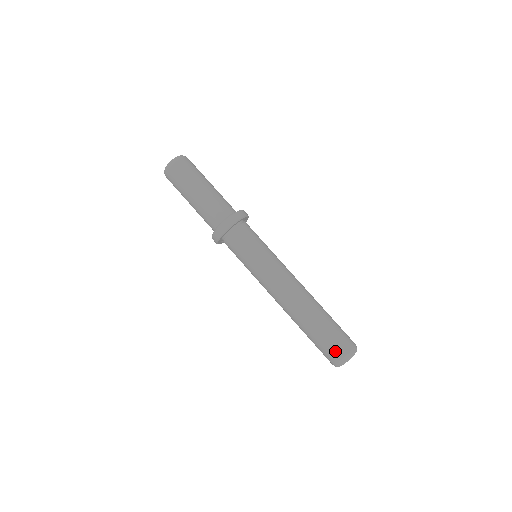
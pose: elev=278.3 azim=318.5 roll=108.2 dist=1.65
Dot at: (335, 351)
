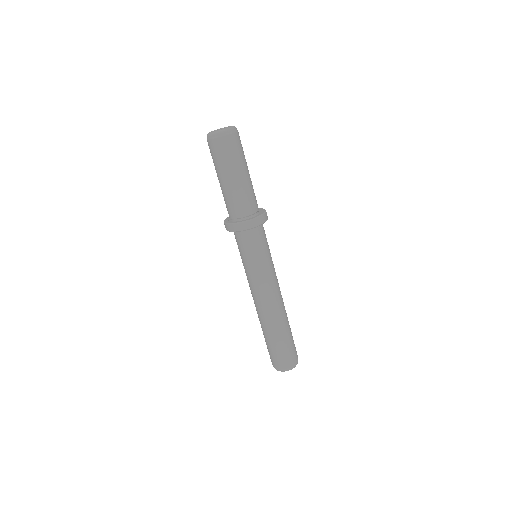
Dot at: (274, 361)
